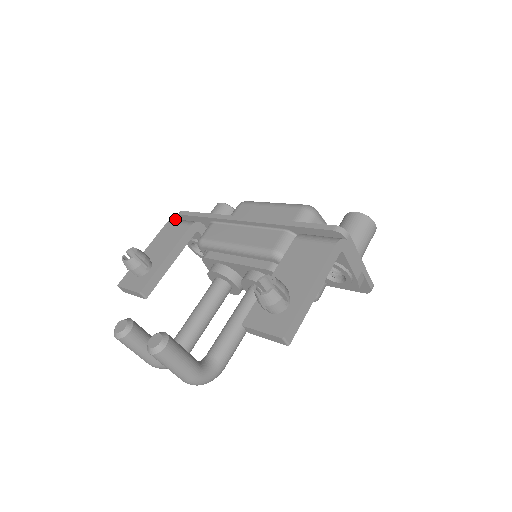
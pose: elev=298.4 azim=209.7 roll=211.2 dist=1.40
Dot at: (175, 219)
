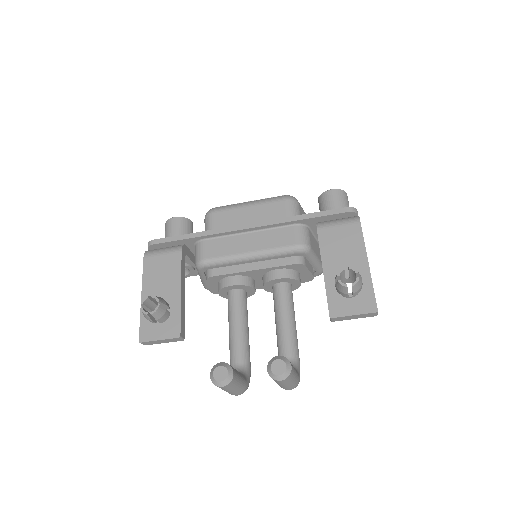
Dot at: (149, 251)
